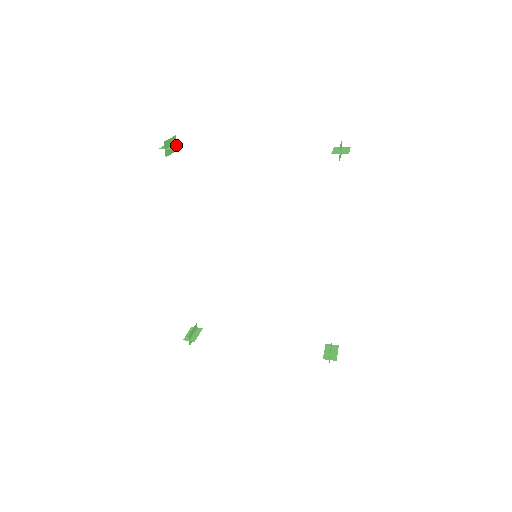
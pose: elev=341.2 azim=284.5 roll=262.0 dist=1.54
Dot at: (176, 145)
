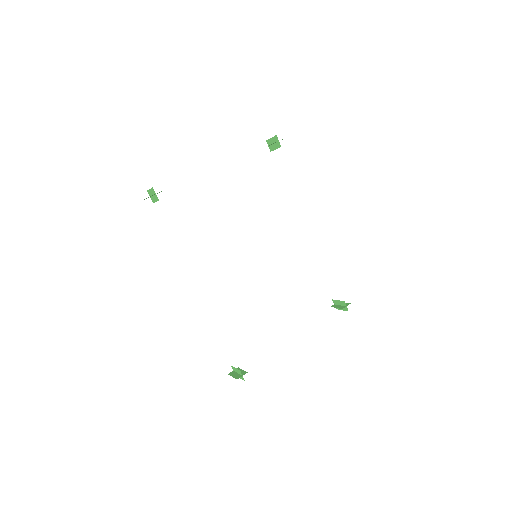
Dot at: occluded
